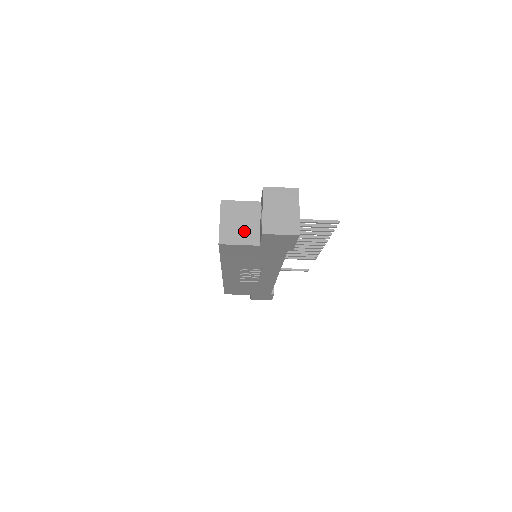
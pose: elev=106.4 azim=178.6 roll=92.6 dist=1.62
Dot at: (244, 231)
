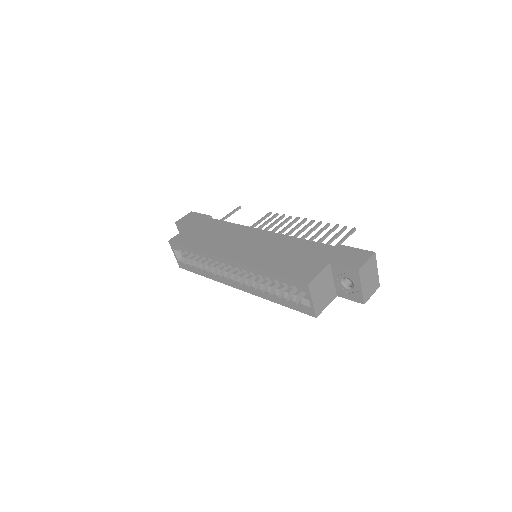
Dot at: (327, 294)
